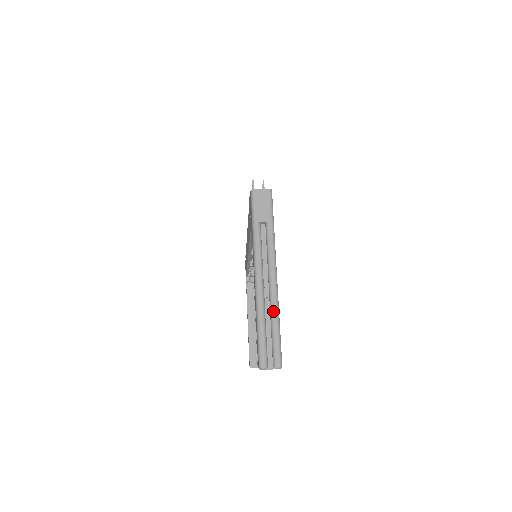
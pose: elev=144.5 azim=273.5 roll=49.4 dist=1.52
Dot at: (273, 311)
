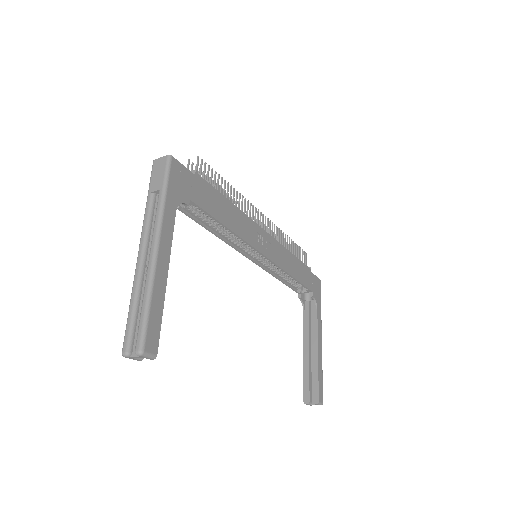
Dot at: (145, 286)
